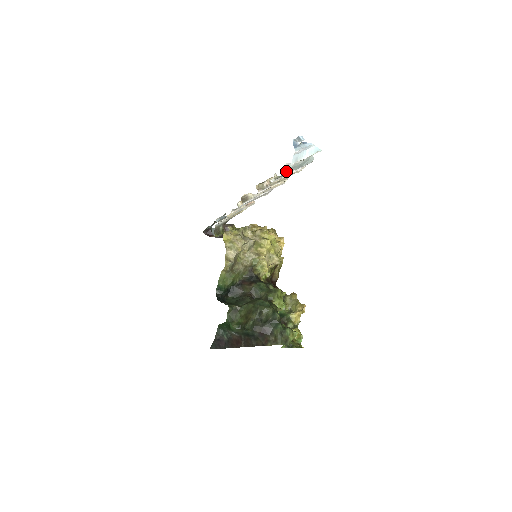
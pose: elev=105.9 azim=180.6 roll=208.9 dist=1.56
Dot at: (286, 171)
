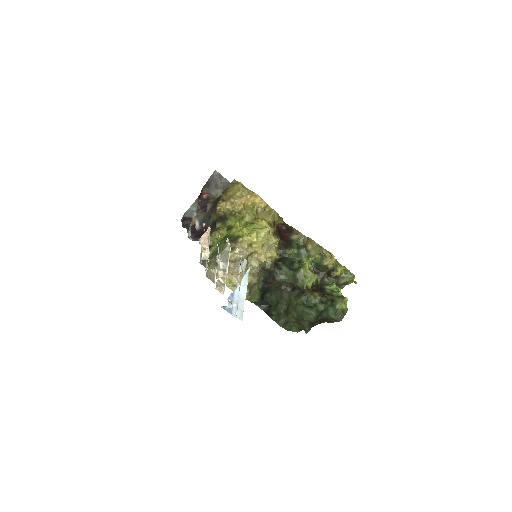
Dot at: occluded
